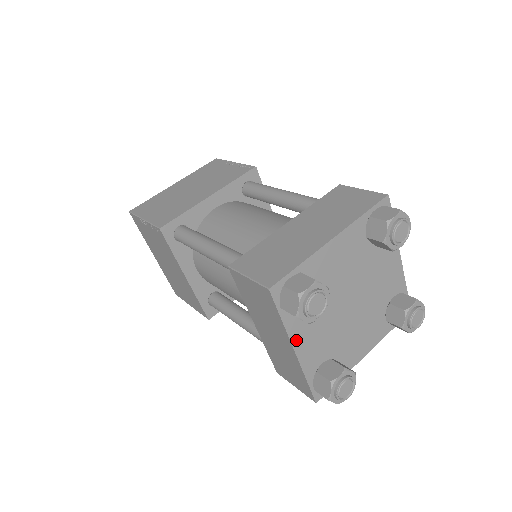
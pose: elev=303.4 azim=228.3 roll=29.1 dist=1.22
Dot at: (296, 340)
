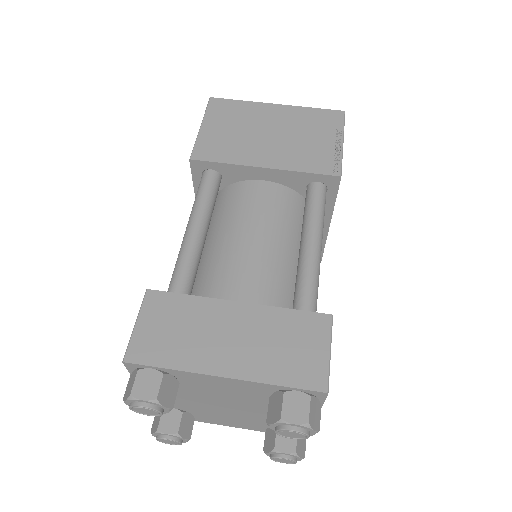
Dot at: occluded
